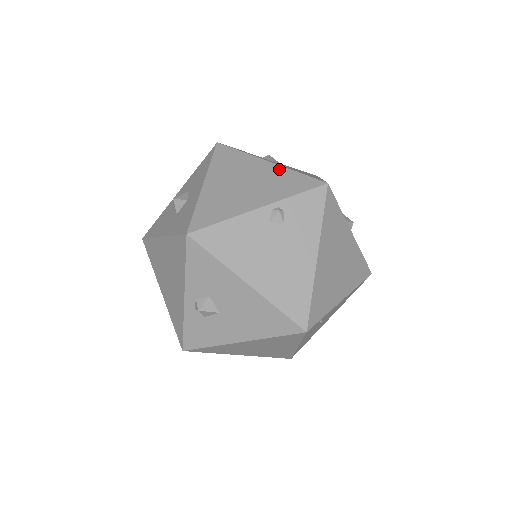
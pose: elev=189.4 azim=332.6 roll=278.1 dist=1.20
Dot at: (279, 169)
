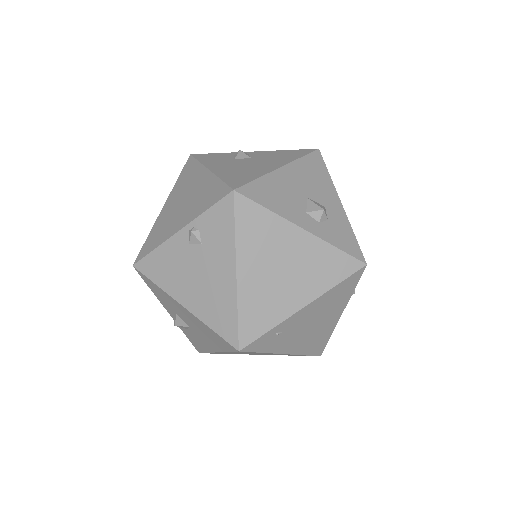
Dot at: (210, 179)
